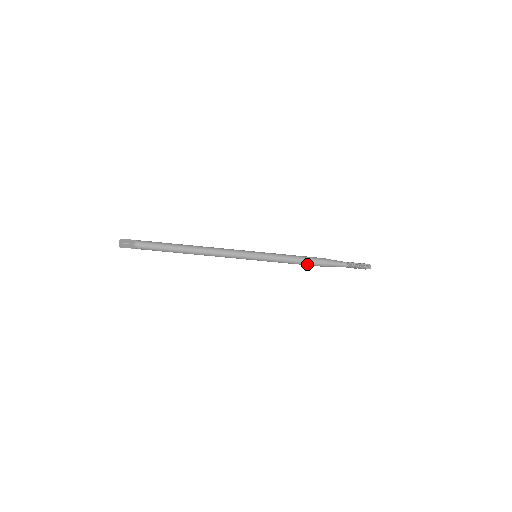
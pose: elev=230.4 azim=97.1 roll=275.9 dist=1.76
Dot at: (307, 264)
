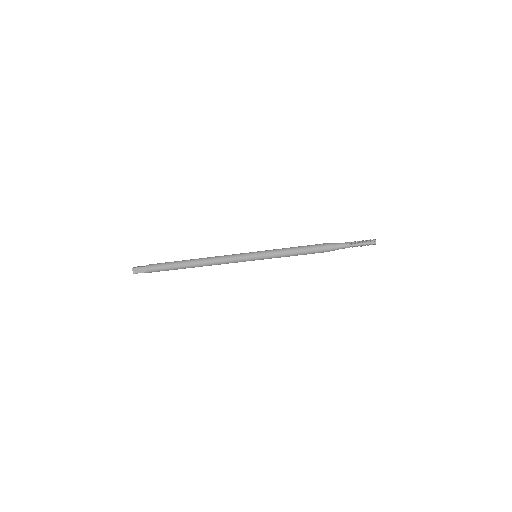
Dot at: occluded
